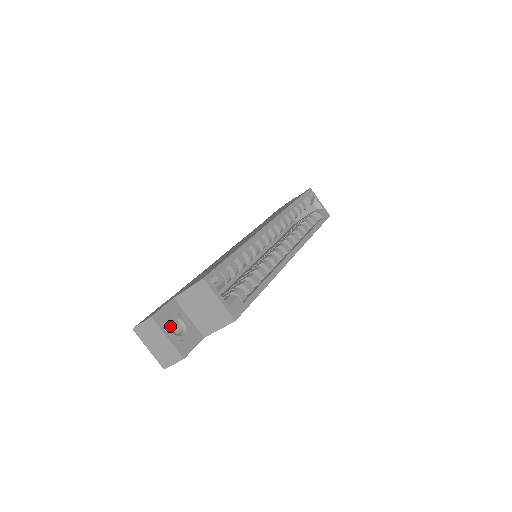
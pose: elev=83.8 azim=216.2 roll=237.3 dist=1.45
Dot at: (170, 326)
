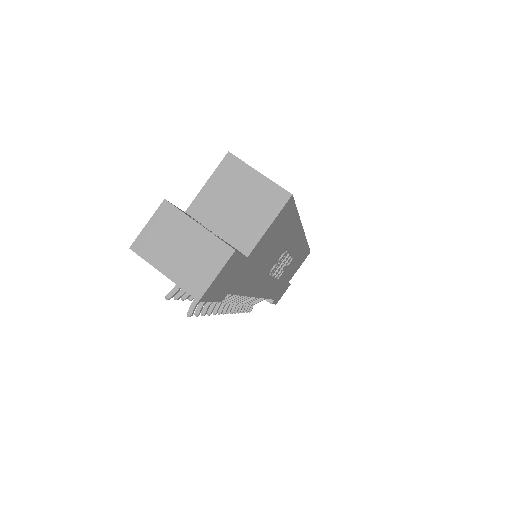
Dot at: occluded
